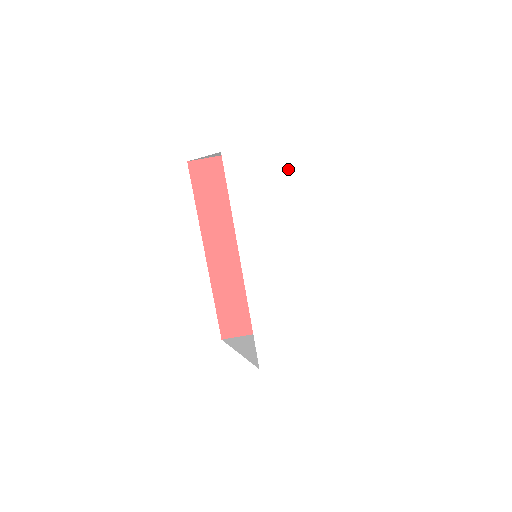
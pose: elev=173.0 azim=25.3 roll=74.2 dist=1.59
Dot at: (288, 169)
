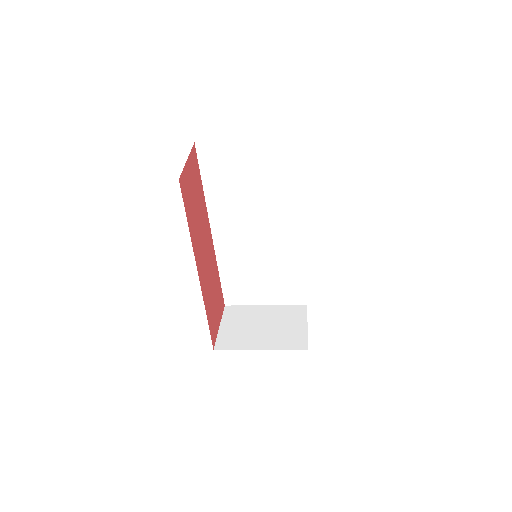
Dot at: occluded
